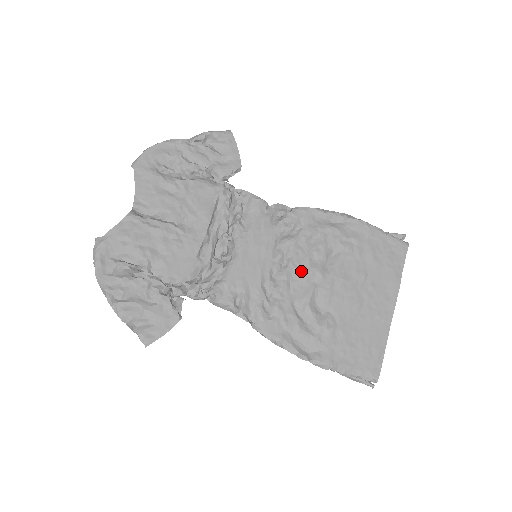
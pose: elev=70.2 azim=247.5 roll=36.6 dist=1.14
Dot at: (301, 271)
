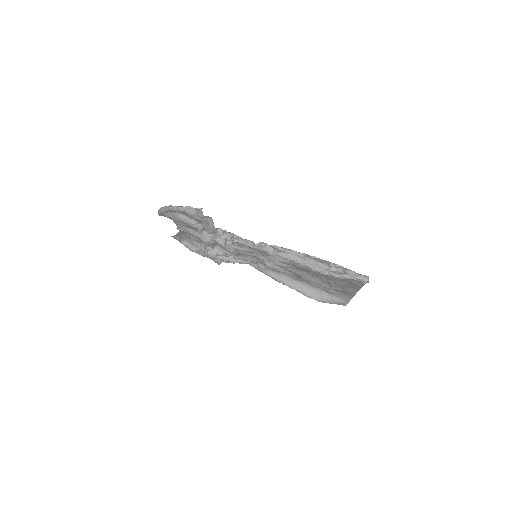
Dot at: occluded
